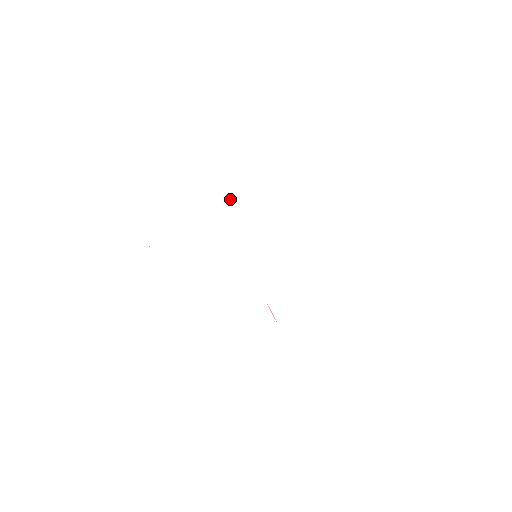
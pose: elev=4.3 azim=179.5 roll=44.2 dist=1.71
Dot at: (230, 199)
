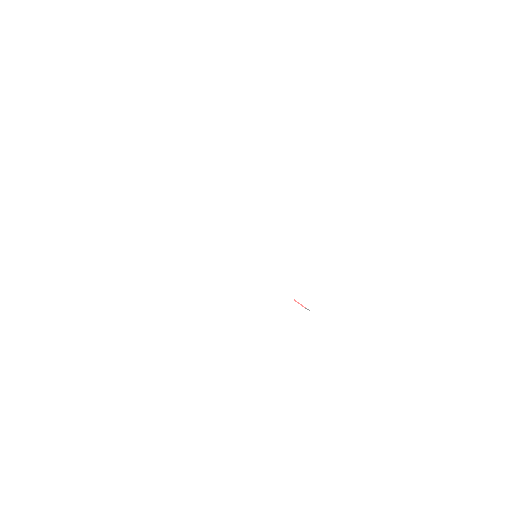
Dot at: (202, 212)
